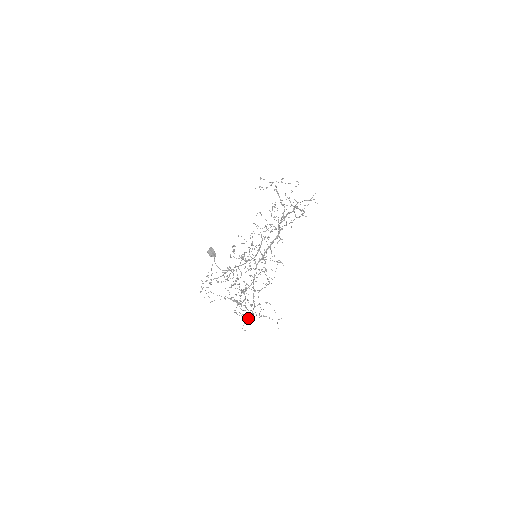
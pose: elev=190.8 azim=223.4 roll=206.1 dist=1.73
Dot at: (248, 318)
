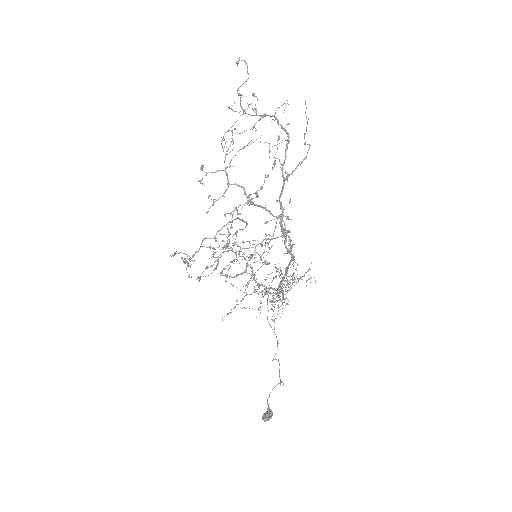
Dot at: occluded
